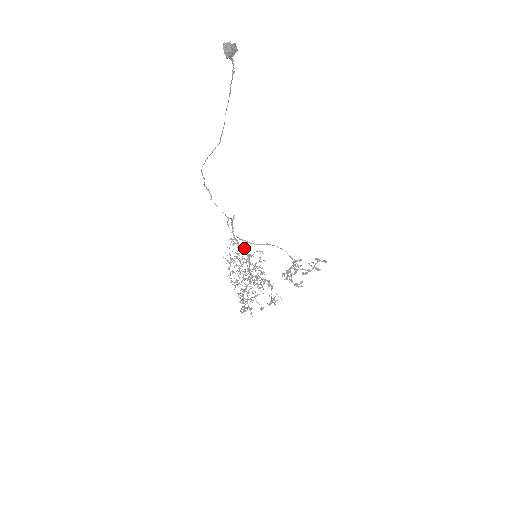
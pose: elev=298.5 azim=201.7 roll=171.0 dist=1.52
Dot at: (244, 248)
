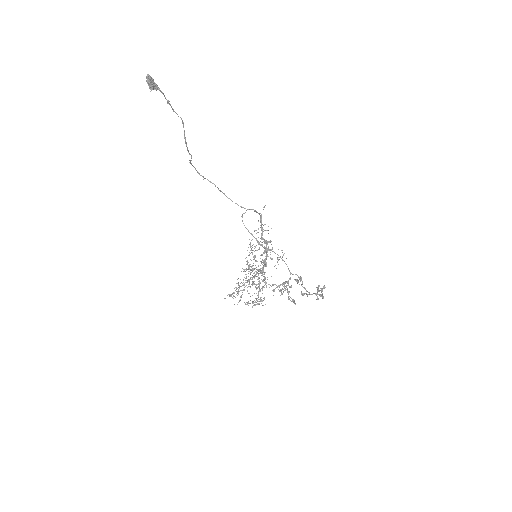
Dot at: (264, 240)
